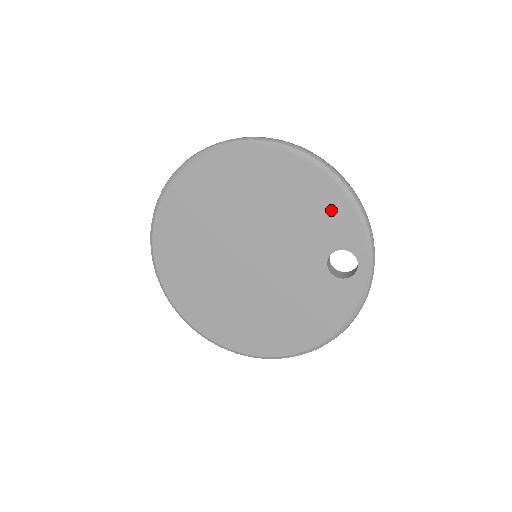
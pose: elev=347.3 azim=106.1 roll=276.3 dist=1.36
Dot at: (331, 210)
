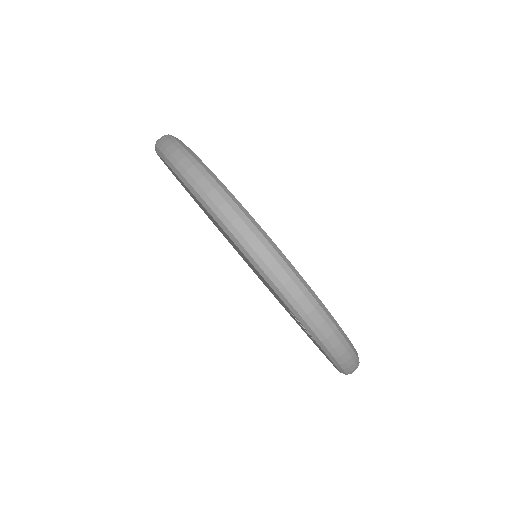
Dot at: occluded
